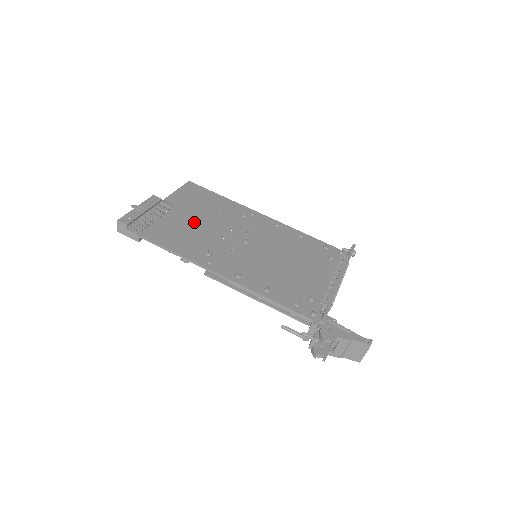
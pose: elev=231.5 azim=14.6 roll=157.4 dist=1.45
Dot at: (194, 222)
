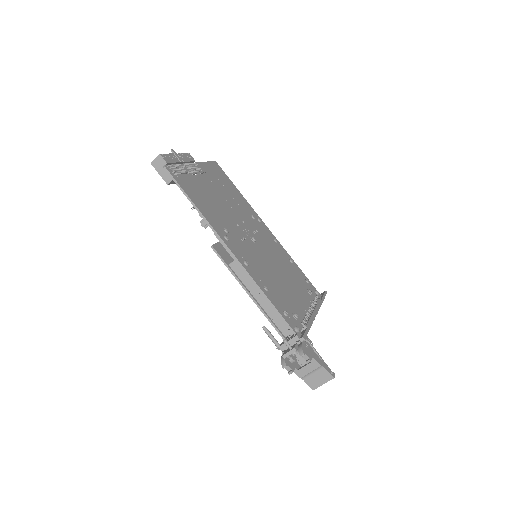
Dot at: (217, 197)
